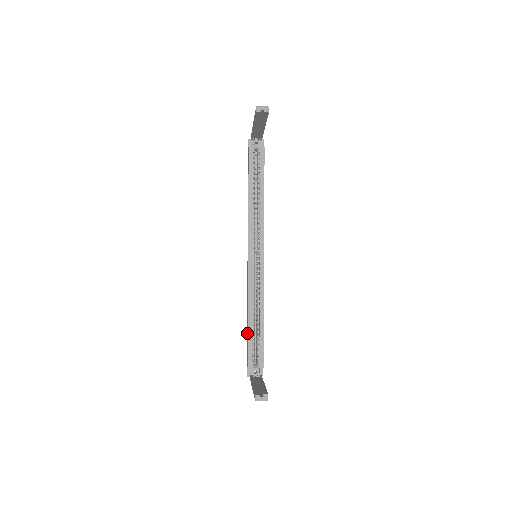
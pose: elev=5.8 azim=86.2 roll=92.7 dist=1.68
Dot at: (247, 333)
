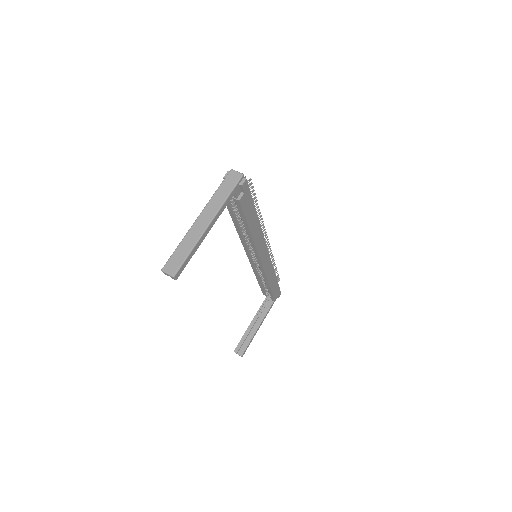
Dot at: occluded
